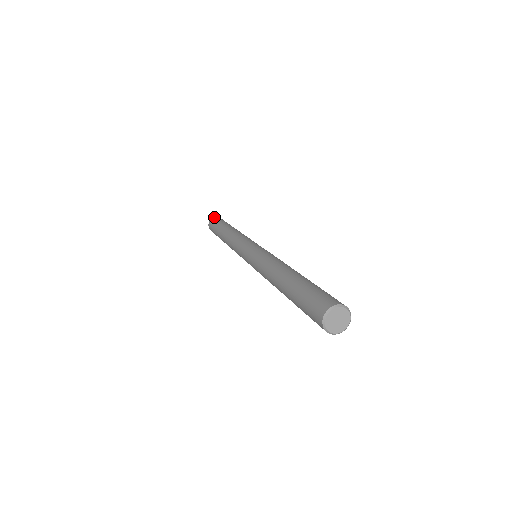
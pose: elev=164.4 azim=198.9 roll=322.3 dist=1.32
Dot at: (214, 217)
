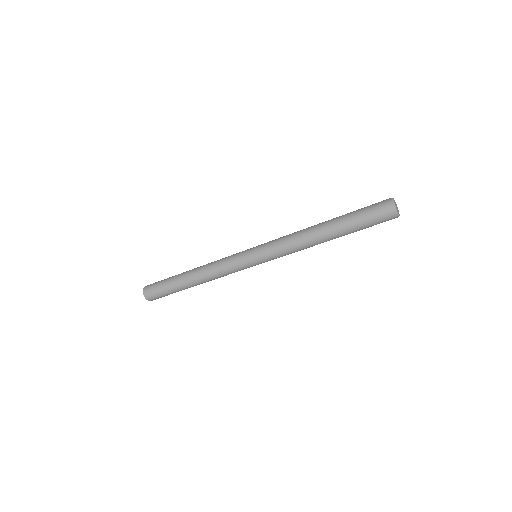
Dot at: occluded
